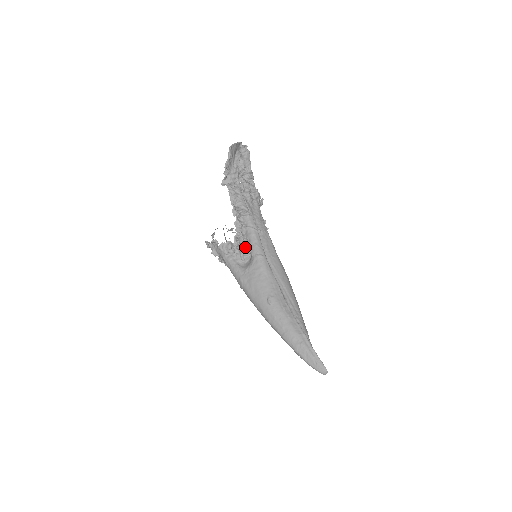
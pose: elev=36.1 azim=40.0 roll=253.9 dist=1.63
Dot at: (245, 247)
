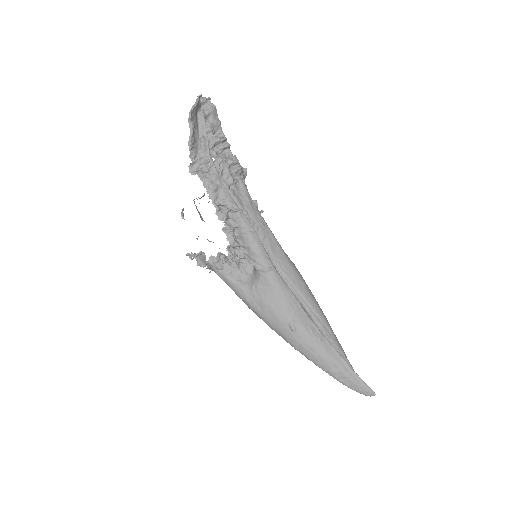
Dot at: (244, 258)
